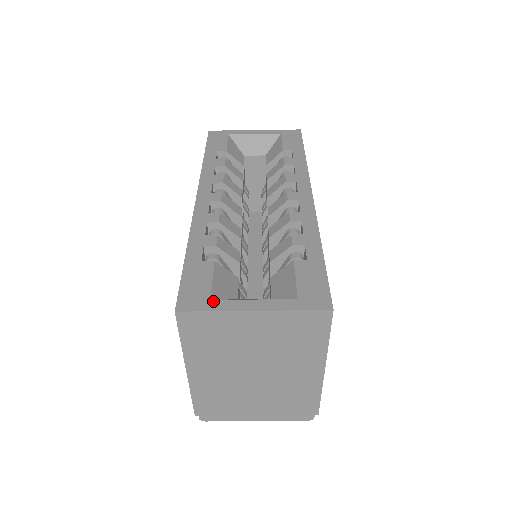
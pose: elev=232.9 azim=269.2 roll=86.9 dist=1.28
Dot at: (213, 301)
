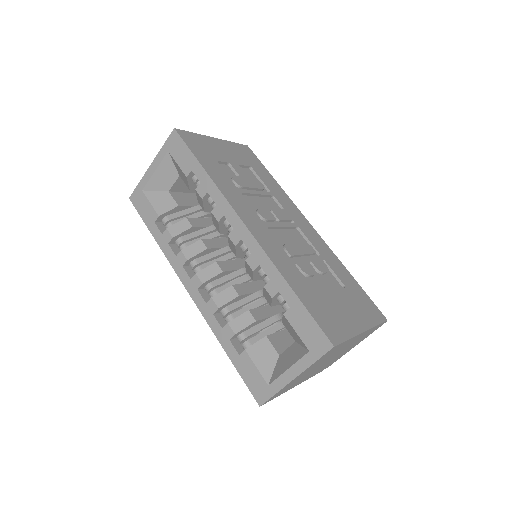
Dot at: (270, 386)
